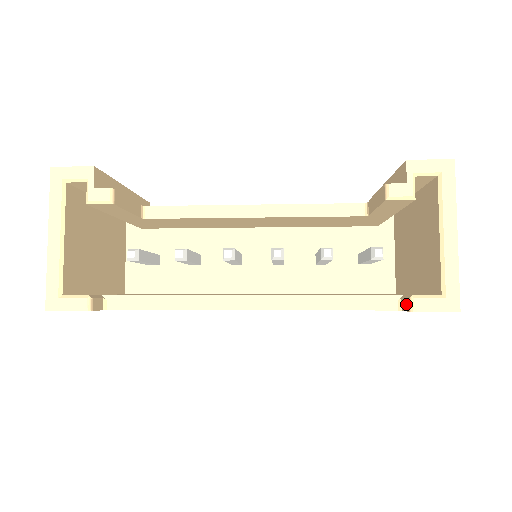
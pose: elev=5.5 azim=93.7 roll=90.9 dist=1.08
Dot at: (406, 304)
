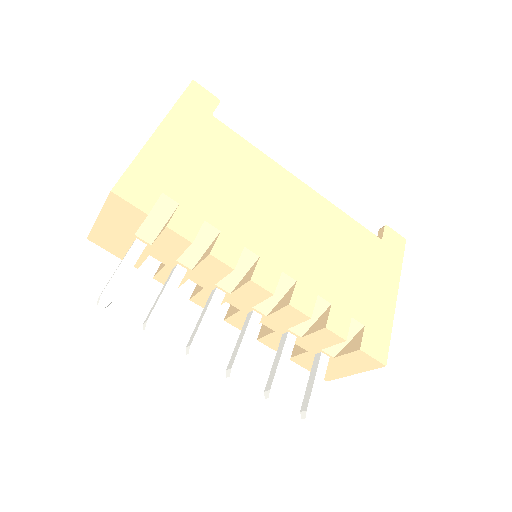
Dot at: (380, 232)
